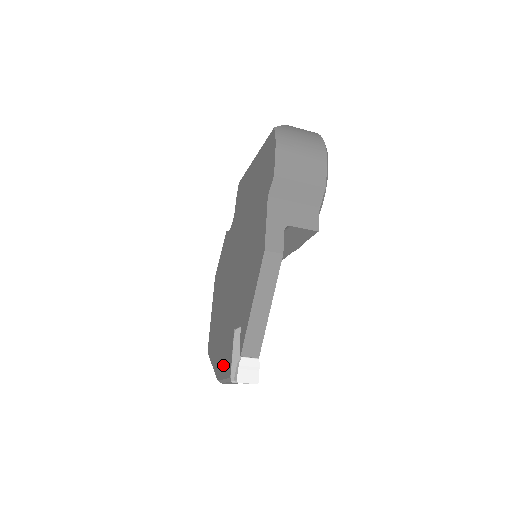
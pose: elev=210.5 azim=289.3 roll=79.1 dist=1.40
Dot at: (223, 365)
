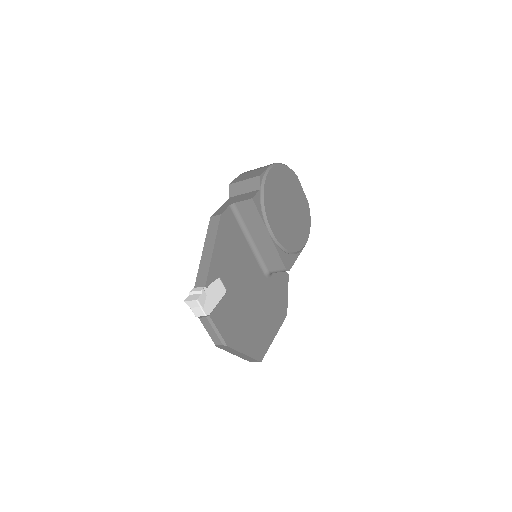
Dot at: occluded
